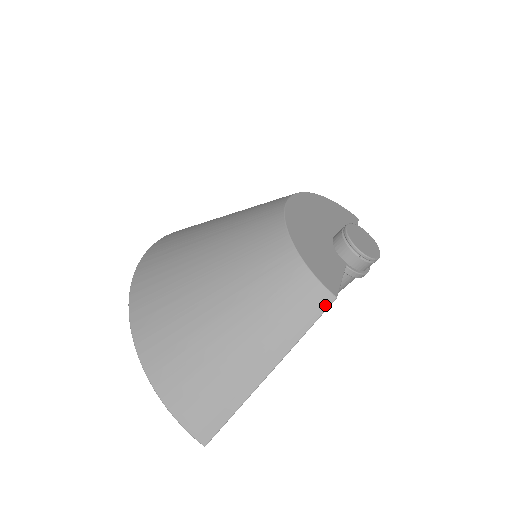
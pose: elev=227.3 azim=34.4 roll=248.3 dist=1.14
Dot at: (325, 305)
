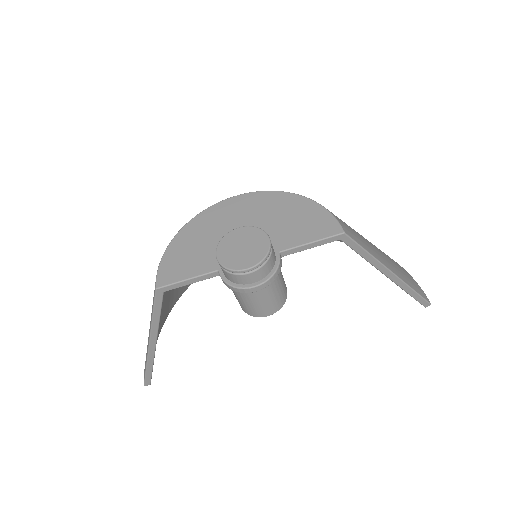
Dot at: (154, 293)
